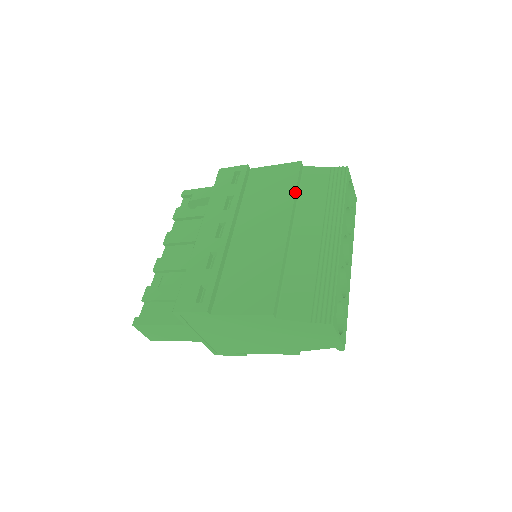
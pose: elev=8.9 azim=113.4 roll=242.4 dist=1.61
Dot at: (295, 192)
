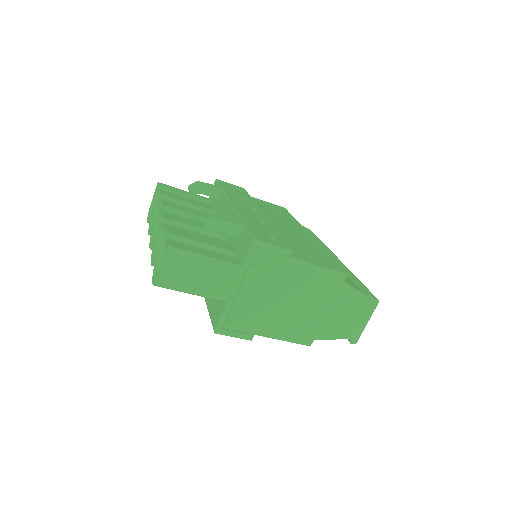
Dot at: occluded
